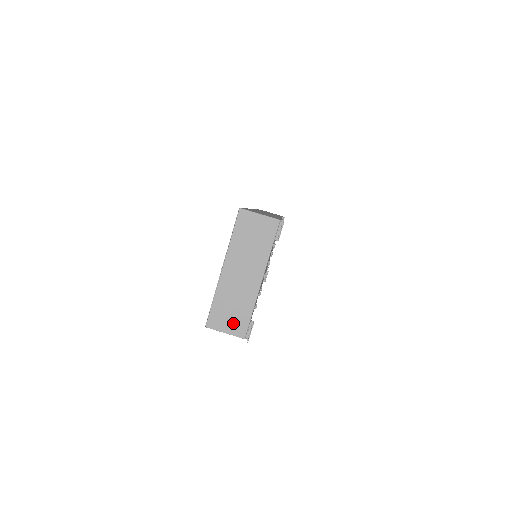
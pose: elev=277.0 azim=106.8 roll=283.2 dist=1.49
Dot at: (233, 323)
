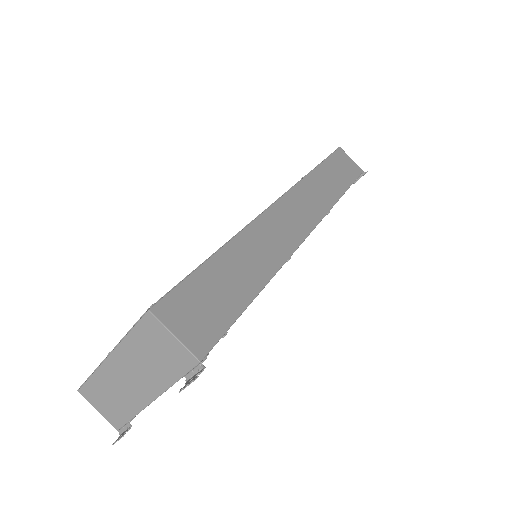
Dot at: (108, 410)
